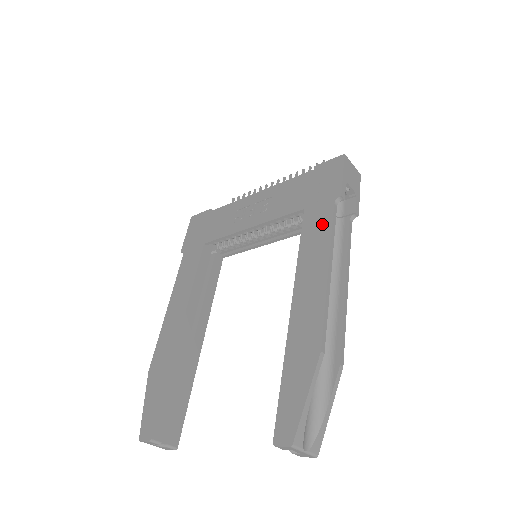
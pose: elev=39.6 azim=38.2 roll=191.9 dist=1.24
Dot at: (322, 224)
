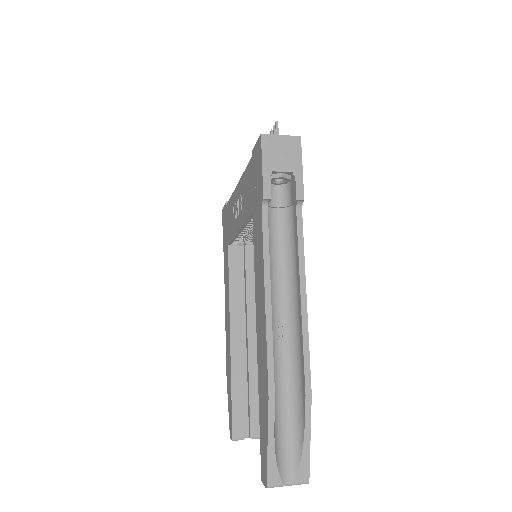
Dot at: (259, 237)
